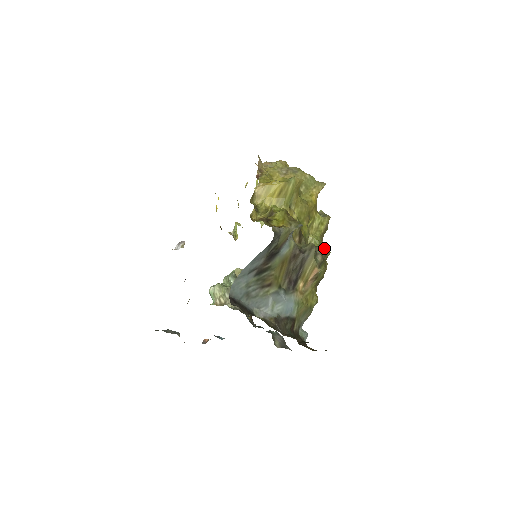
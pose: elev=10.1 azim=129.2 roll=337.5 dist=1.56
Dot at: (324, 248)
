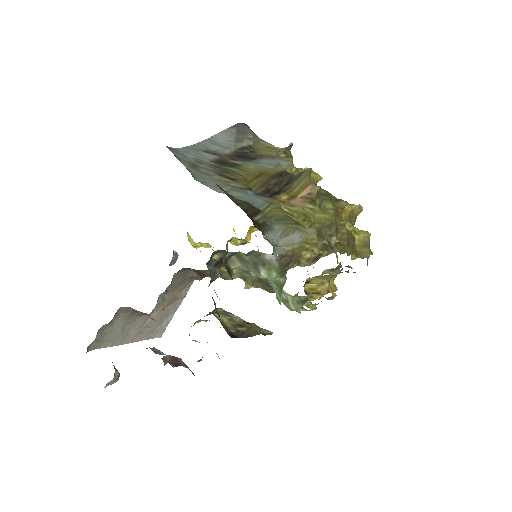
Dot at: occluded
